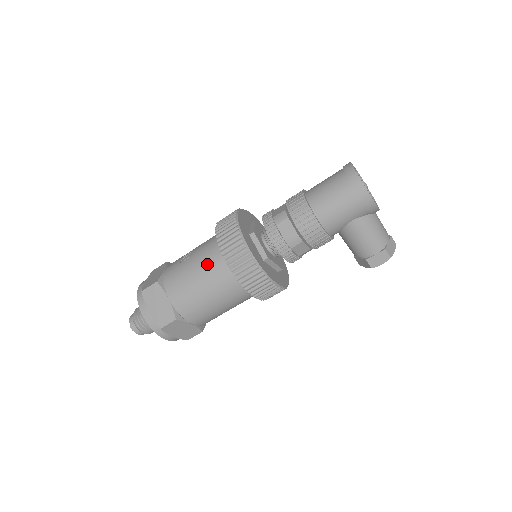
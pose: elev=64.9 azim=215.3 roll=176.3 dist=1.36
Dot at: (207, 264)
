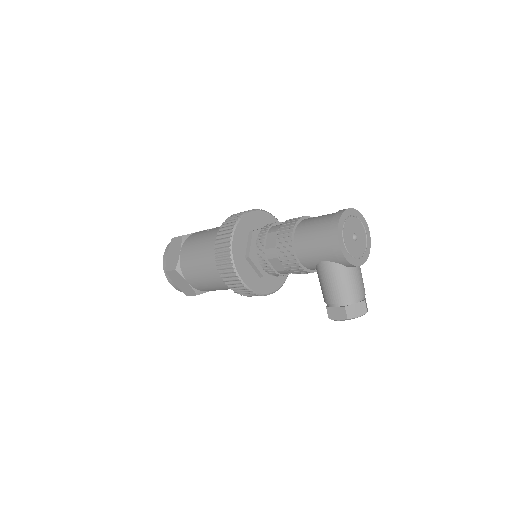
Dot at: (211, 239)
